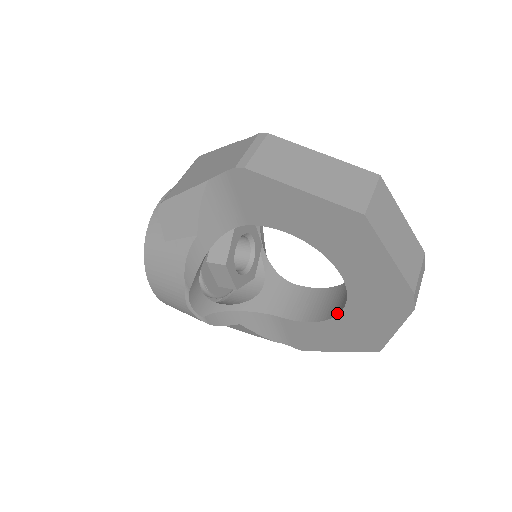
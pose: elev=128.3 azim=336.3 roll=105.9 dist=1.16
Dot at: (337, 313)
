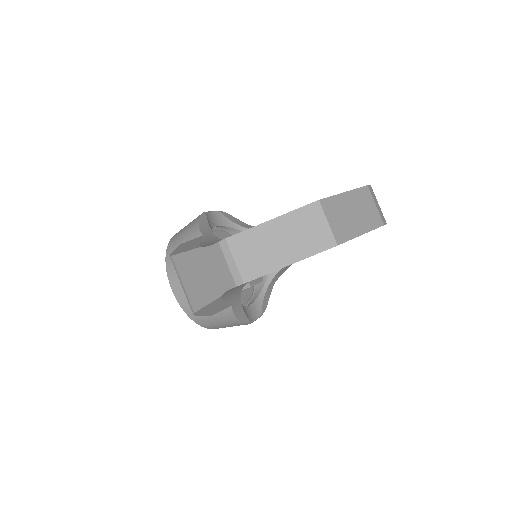
Dot at: occluded
